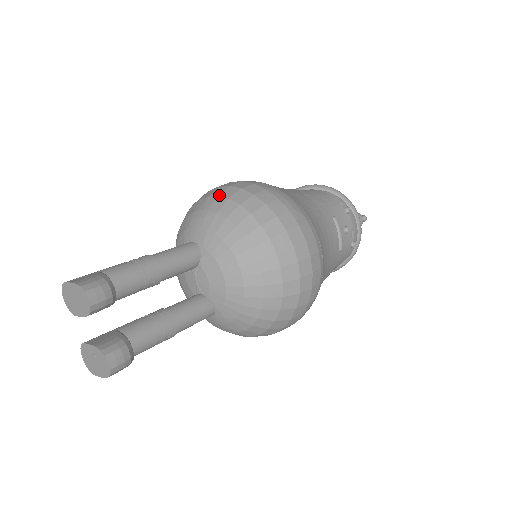
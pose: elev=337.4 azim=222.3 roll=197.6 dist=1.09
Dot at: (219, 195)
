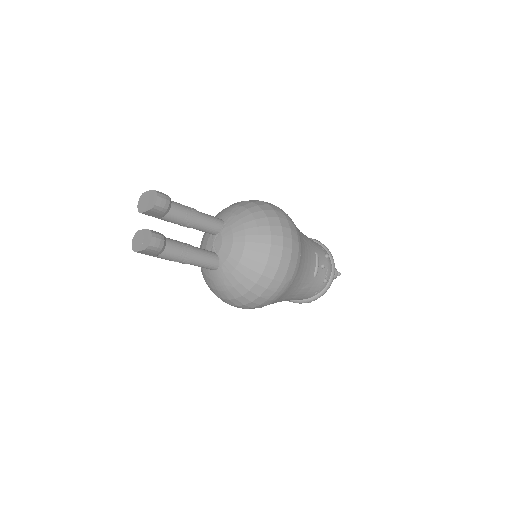
Dot at: (246, 201)
